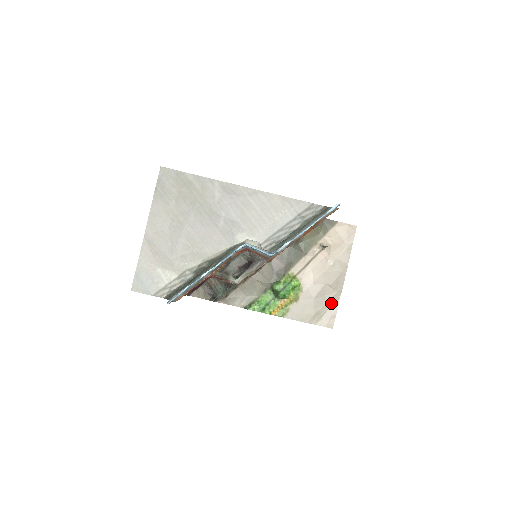
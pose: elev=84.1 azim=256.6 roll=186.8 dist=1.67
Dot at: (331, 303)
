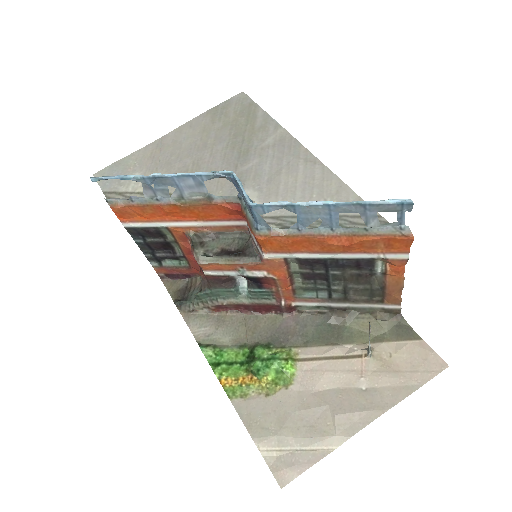
Dot at: (313, 444)
